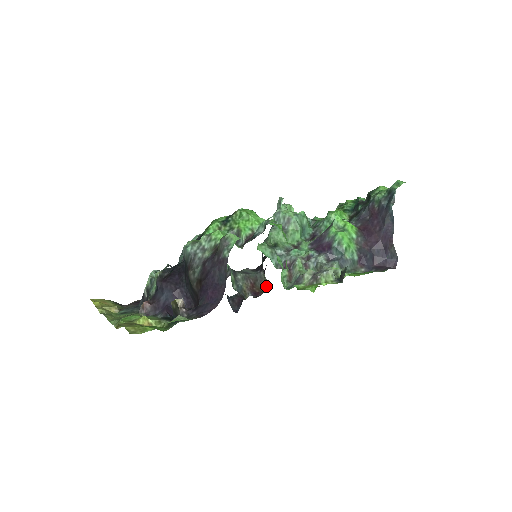
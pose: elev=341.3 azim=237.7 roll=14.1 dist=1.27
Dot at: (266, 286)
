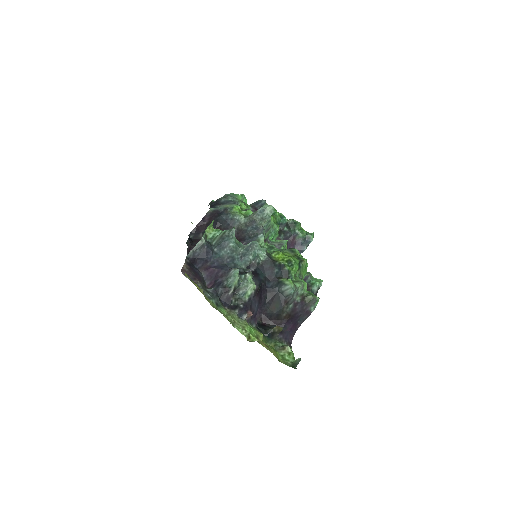
Dot at: occluded
